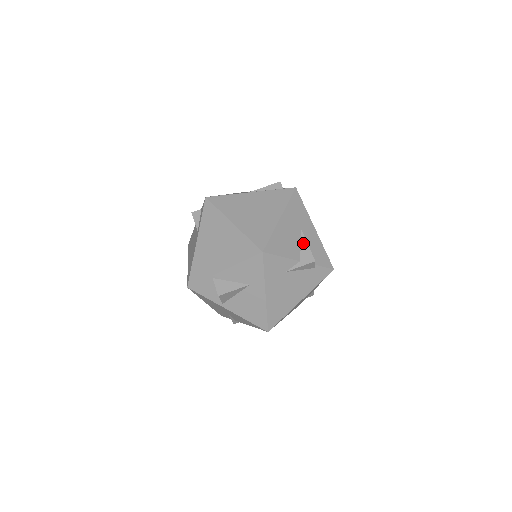
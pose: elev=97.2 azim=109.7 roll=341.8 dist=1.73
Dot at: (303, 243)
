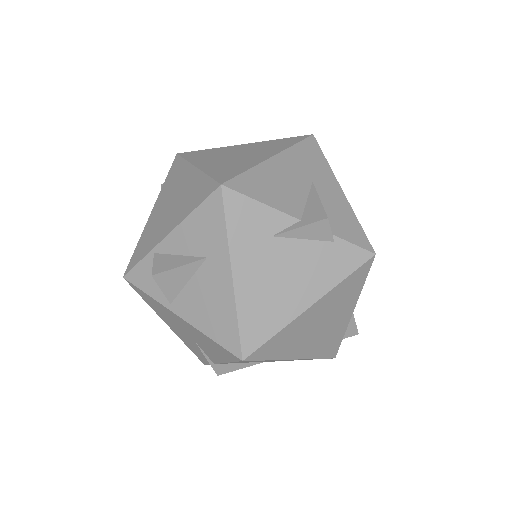
Dot at: (311, 197)
